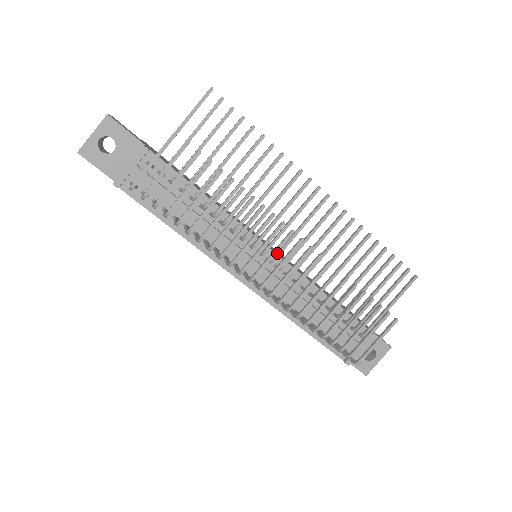
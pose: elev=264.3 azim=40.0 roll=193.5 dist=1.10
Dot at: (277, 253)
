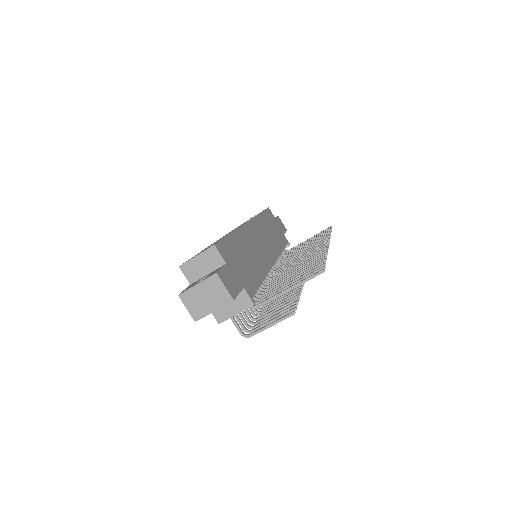
Dot at: occluded
